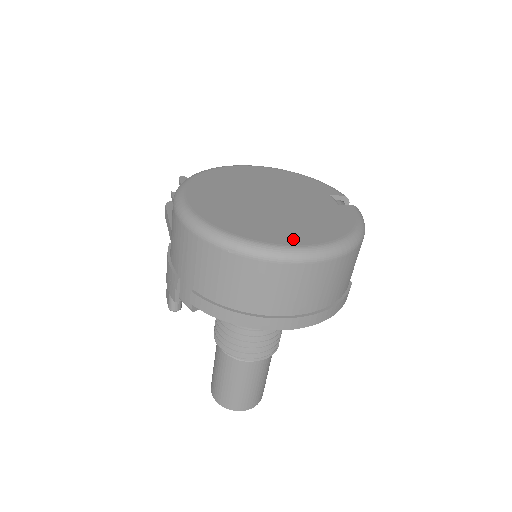
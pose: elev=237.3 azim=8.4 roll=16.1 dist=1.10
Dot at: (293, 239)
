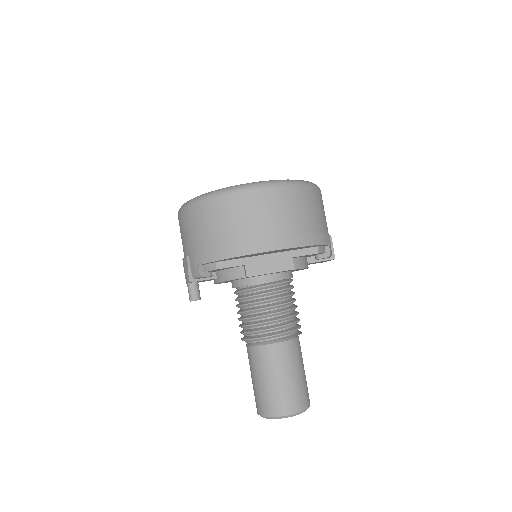
Dot at: occluded
